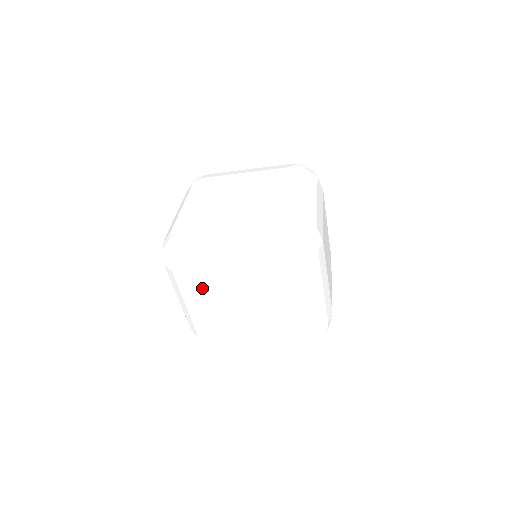
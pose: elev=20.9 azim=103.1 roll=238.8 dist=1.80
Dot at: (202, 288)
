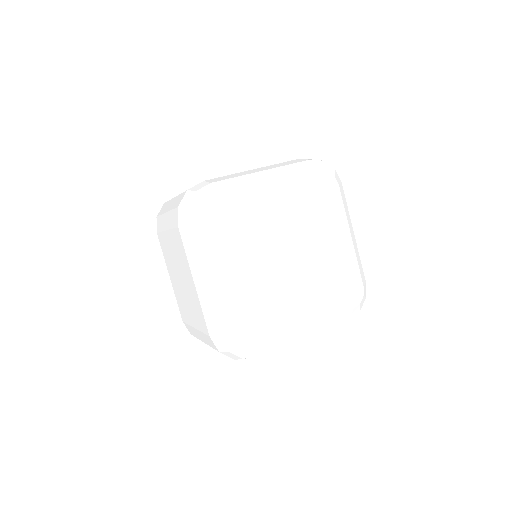
Dot at: occluded
